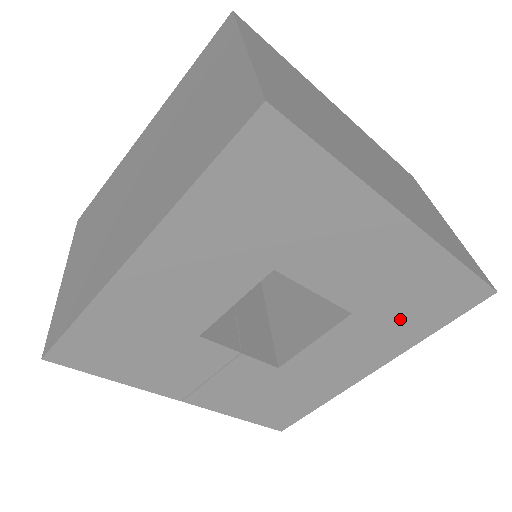
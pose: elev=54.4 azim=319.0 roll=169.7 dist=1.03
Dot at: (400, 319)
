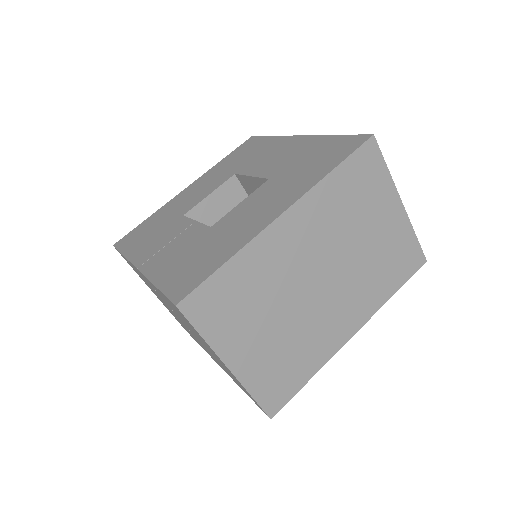
Dot at: (302, 172)
